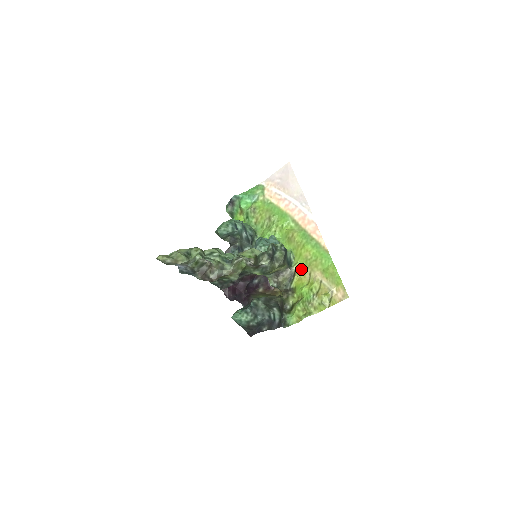
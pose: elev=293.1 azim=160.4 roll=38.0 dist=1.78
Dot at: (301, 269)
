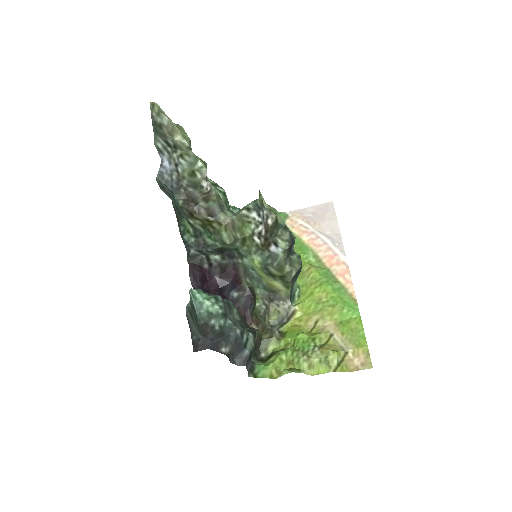
Dot at: (304, 313)
